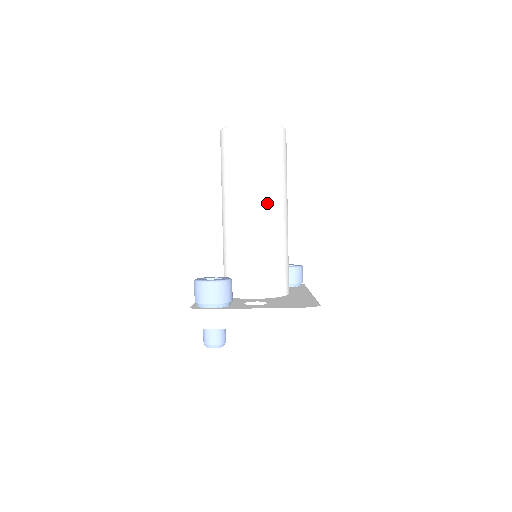
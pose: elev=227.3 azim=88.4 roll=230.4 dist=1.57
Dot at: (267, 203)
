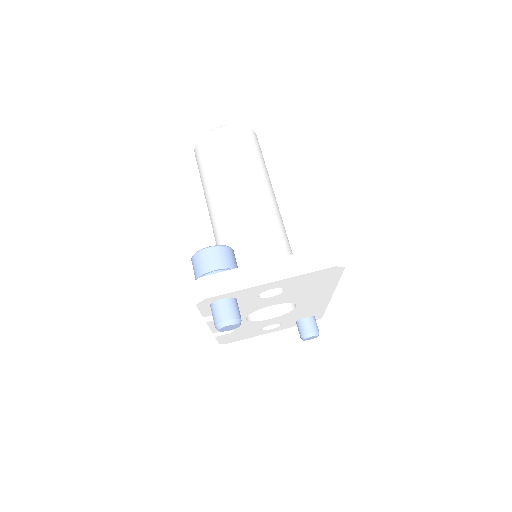
Dot at: (254, 189)
